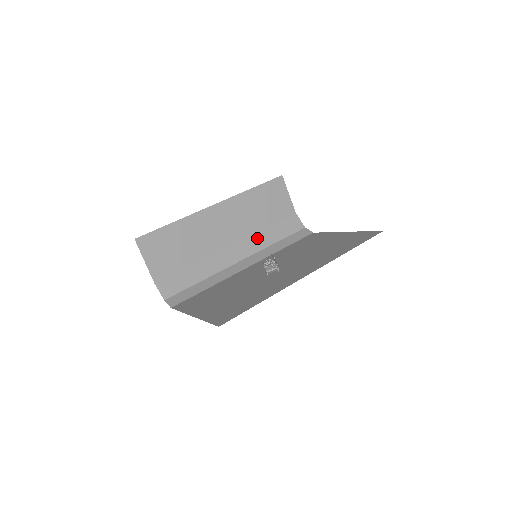
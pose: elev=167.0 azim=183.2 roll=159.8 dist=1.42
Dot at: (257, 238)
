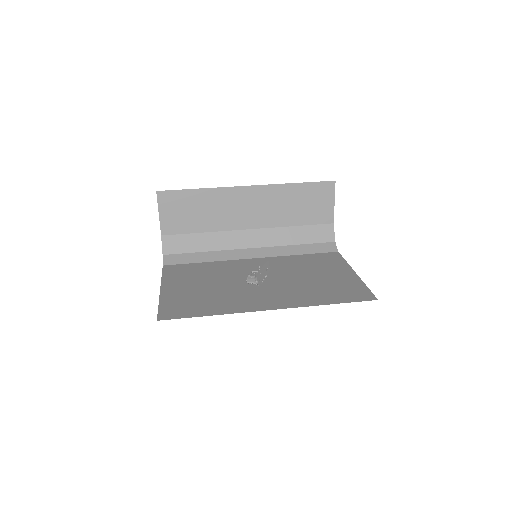
Dot at: (279, 233)
